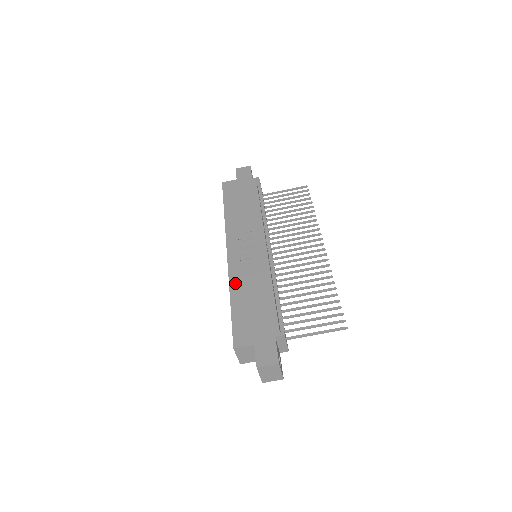
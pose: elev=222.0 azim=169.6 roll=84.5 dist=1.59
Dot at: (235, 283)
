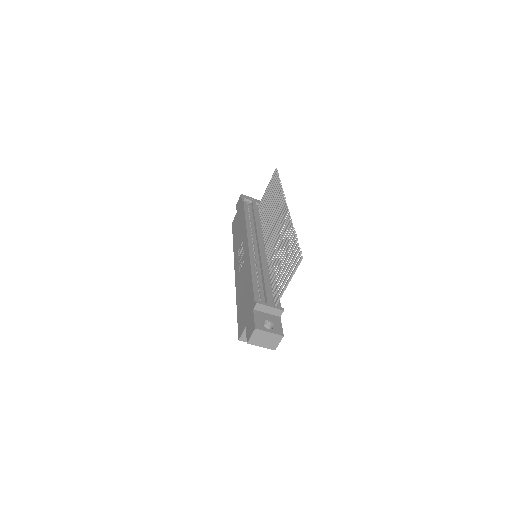
Dot at: (238, 290)
